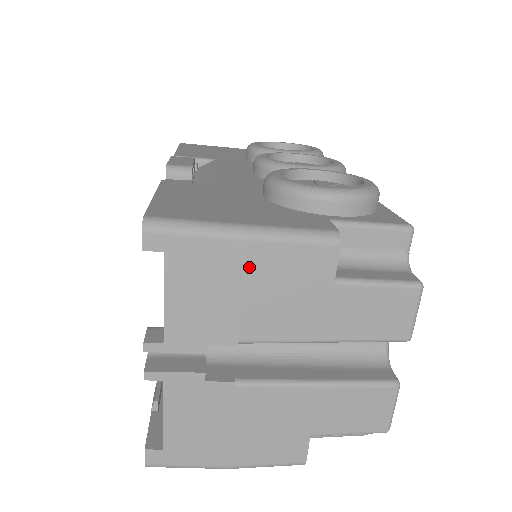
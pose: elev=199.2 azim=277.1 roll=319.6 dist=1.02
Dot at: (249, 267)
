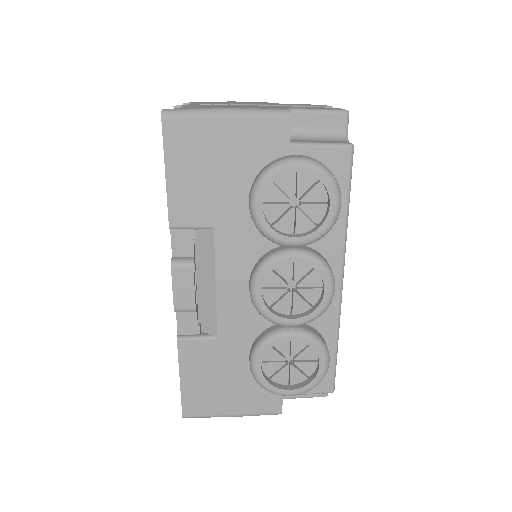
Dot at: occluded
